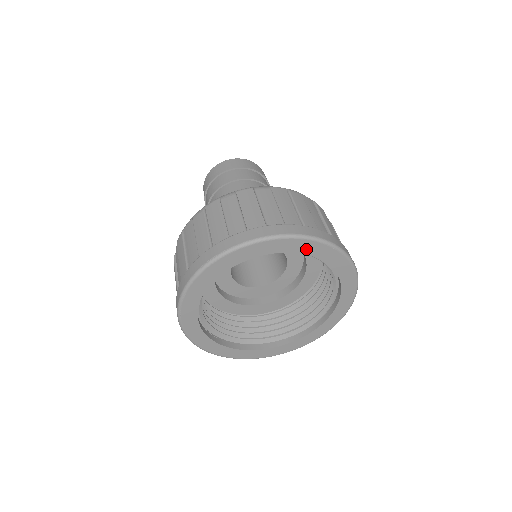
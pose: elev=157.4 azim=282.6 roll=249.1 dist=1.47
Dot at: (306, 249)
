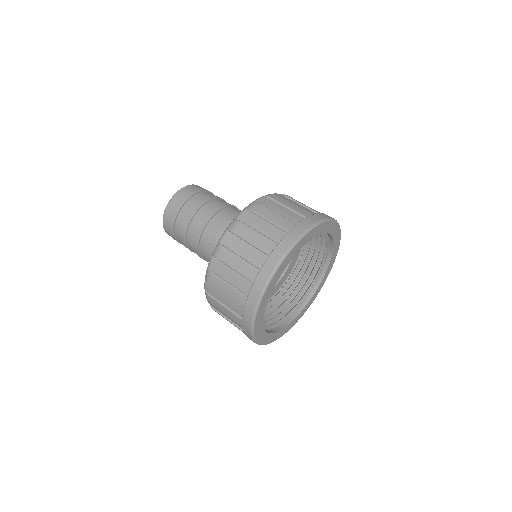
Dot at: (335, 234)
